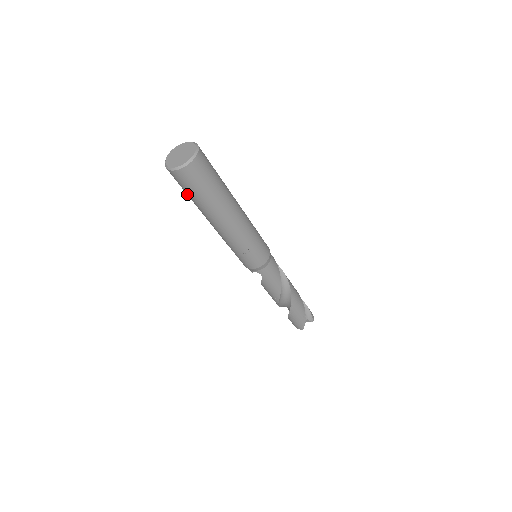
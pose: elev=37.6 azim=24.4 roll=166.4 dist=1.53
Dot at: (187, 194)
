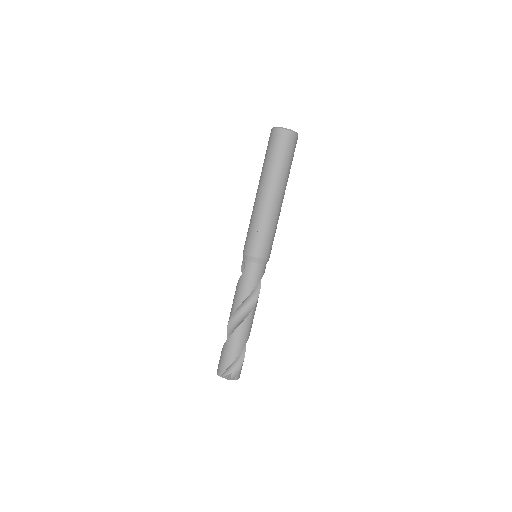
Dot at: (265, 156)
